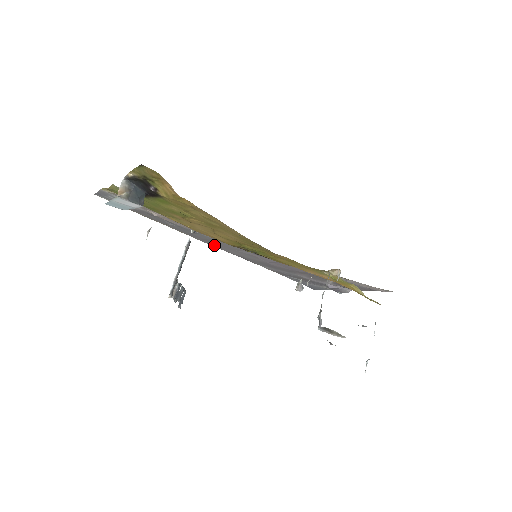
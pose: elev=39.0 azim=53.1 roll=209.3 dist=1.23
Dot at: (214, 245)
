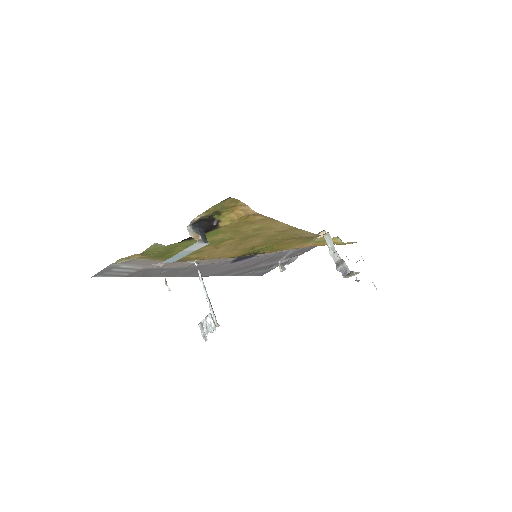
Dot at: (193, 275)
